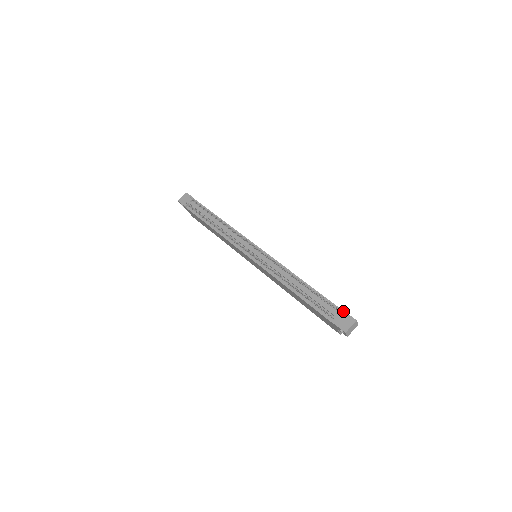
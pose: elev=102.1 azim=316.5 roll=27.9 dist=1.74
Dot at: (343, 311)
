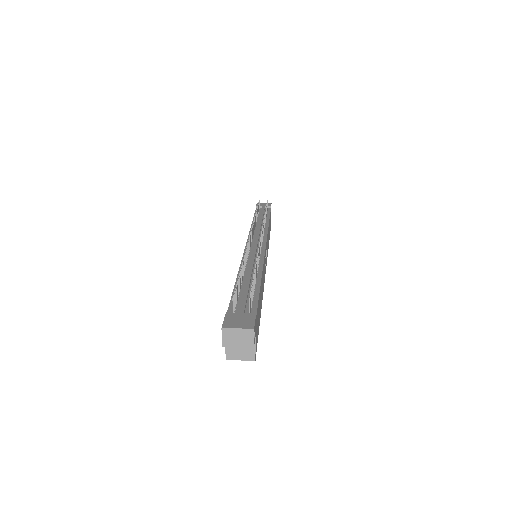
Dot at: (254, 313)
